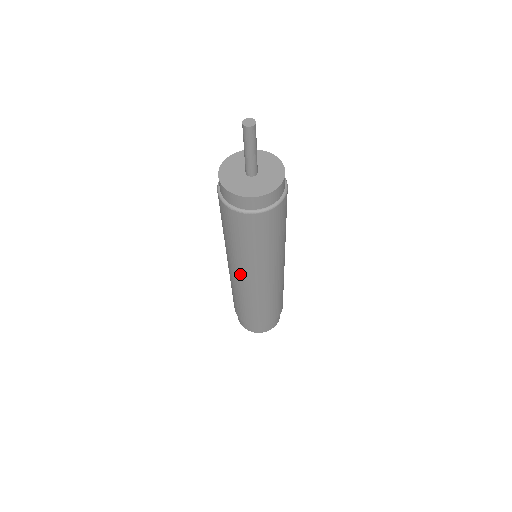
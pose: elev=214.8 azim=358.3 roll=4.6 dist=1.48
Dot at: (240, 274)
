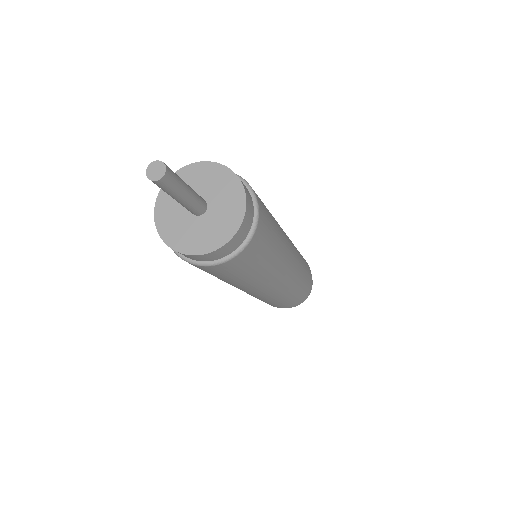
Dot at: occluded
